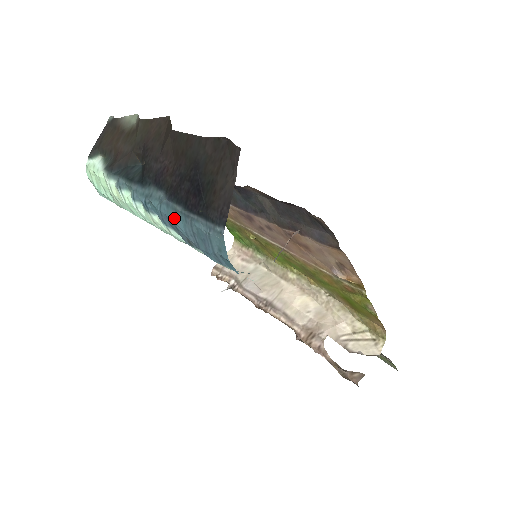
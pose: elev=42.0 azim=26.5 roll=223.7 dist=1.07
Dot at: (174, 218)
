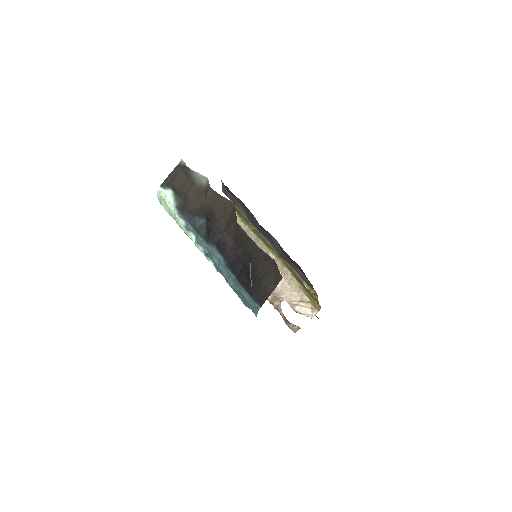
Dot at: (227, 277)
